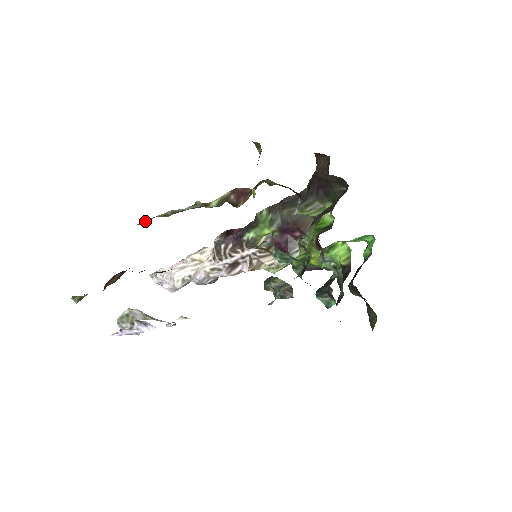
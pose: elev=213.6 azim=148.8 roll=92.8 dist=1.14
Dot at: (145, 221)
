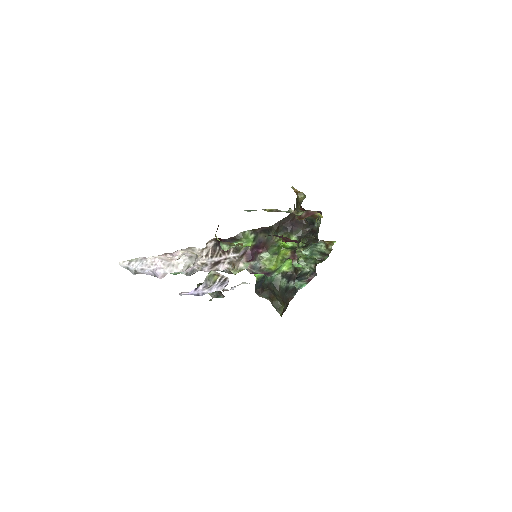
Dot at: (252, 210)
